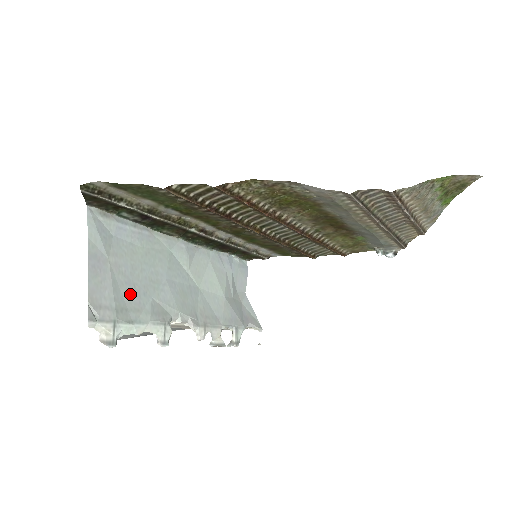
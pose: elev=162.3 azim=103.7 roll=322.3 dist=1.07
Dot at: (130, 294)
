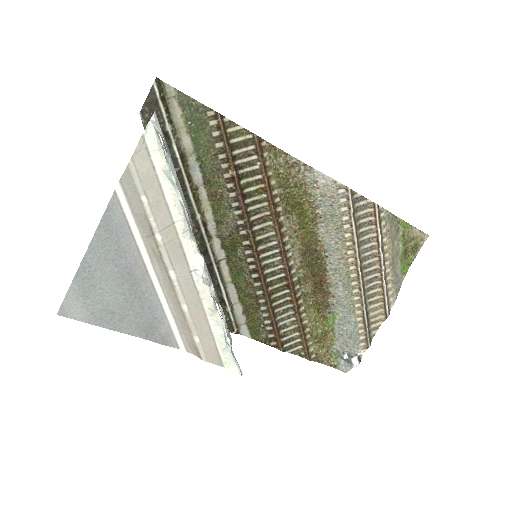
Dot at: occluded
